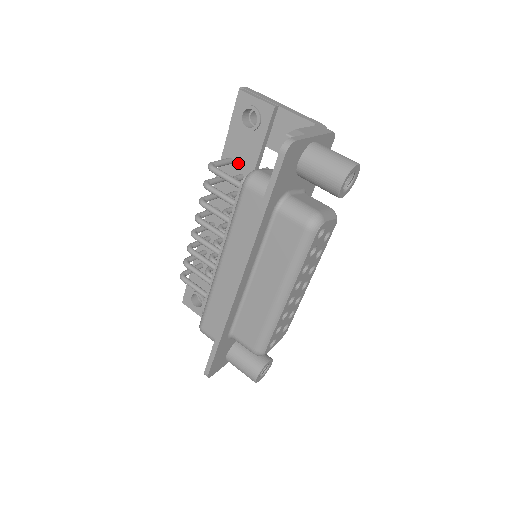
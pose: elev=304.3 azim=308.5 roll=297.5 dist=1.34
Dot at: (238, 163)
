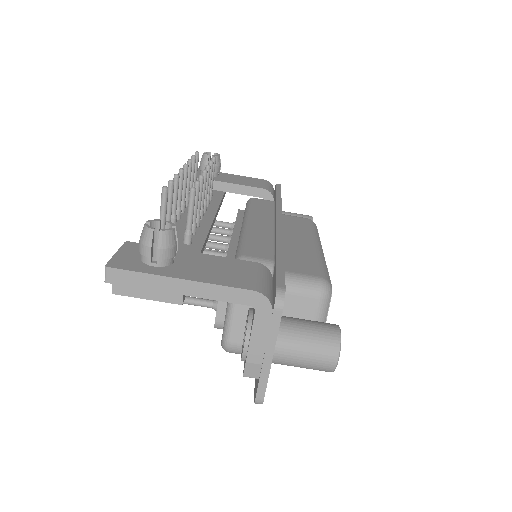
Dot at: occluded
